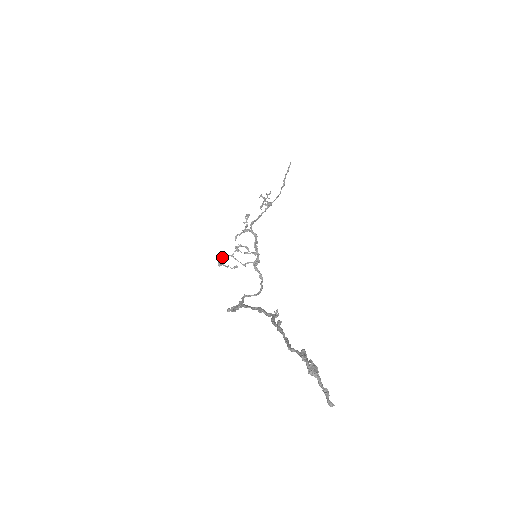
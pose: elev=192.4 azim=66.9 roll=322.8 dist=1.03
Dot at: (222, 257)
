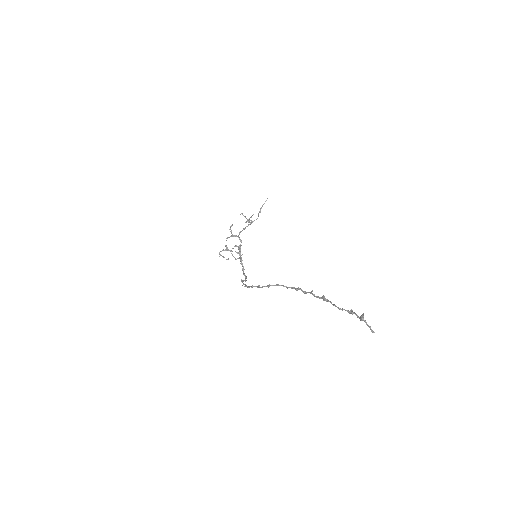
Dot at: (223, 250)
